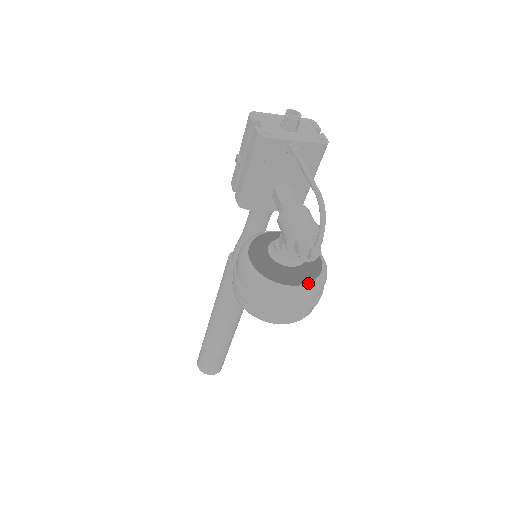
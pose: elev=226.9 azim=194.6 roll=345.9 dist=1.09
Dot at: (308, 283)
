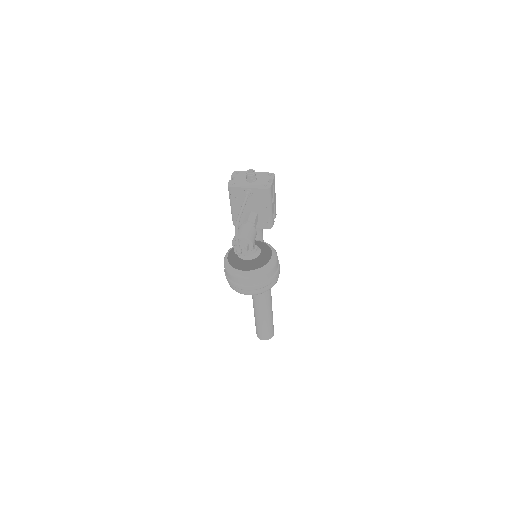
Dot at: (252, 270)
